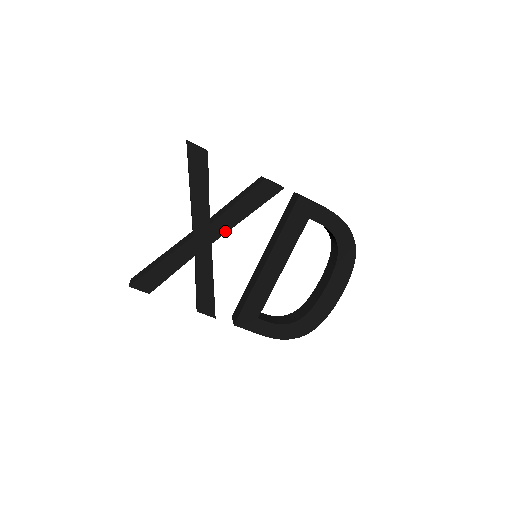
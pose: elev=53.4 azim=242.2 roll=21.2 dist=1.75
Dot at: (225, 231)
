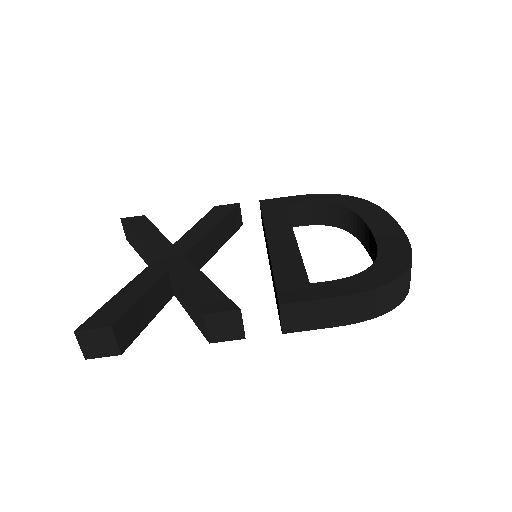
Dot at: (195, 242)
